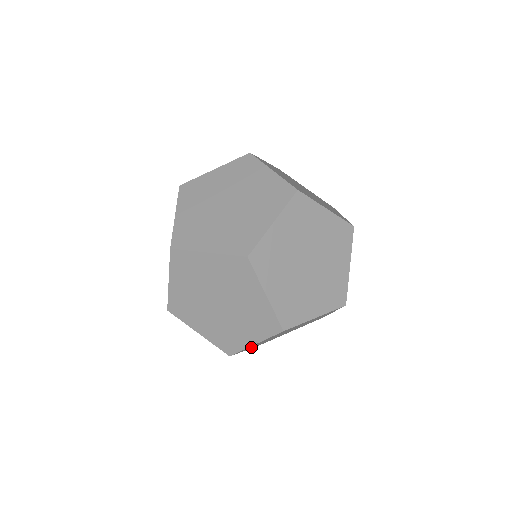
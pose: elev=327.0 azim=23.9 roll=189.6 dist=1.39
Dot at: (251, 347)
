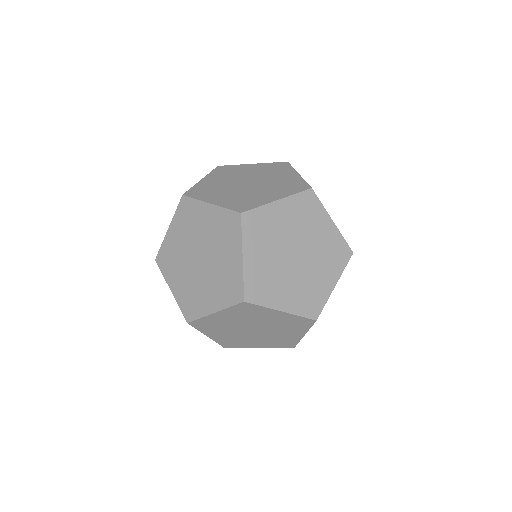
Dot at: (273, 294)
